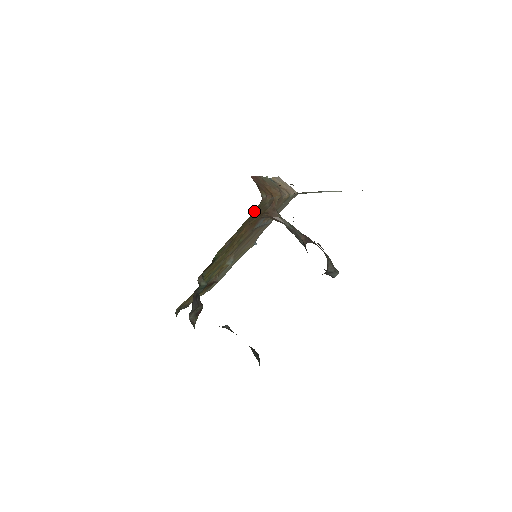
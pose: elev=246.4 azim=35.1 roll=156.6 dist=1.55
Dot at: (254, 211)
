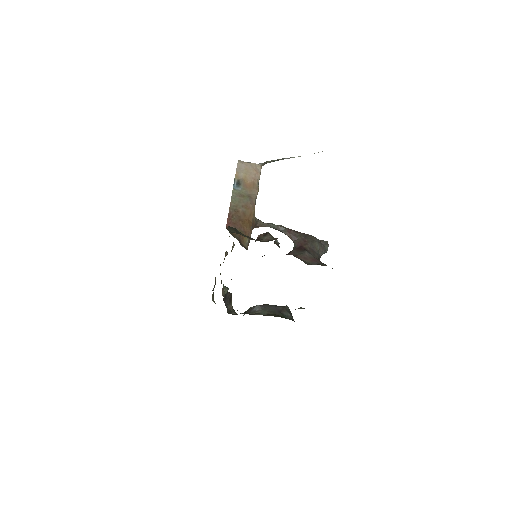
Dot at: occluded
